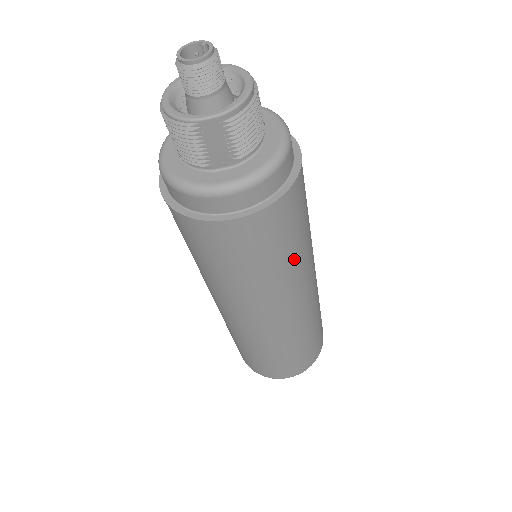
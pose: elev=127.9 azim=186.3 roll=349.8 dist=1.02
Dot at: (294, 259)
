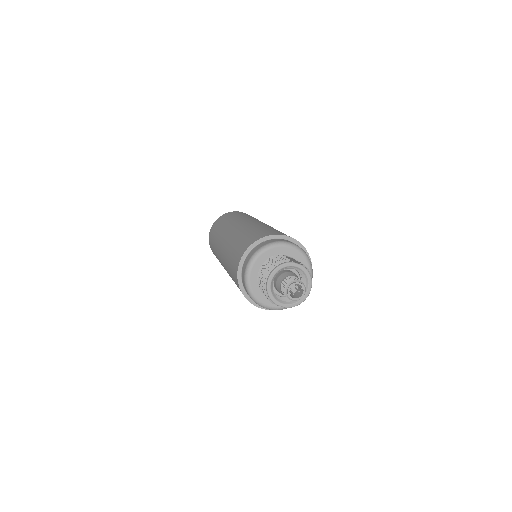
Dot at: occluded
